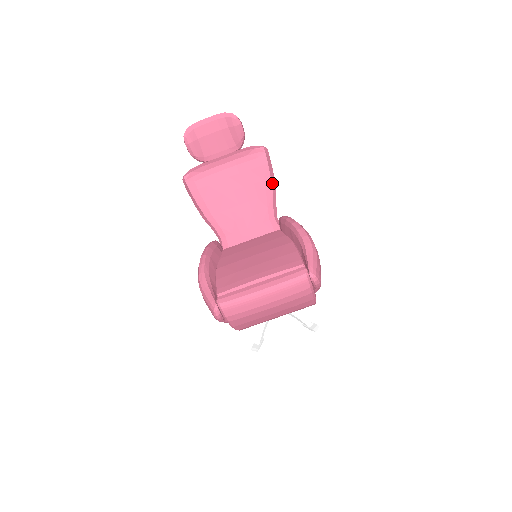
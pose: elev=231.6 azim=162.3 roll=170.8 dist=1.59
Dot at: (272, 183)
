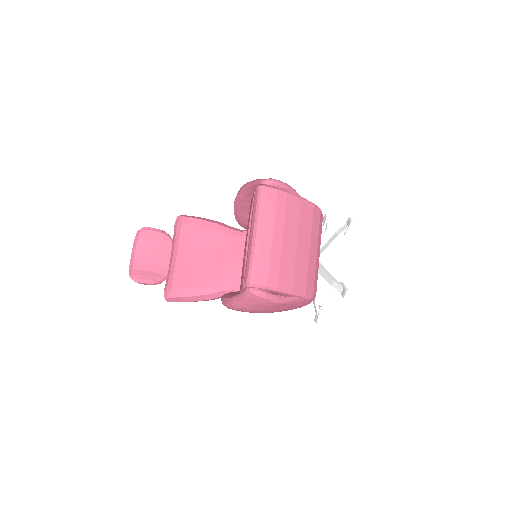
Dot at: (209, 221)
